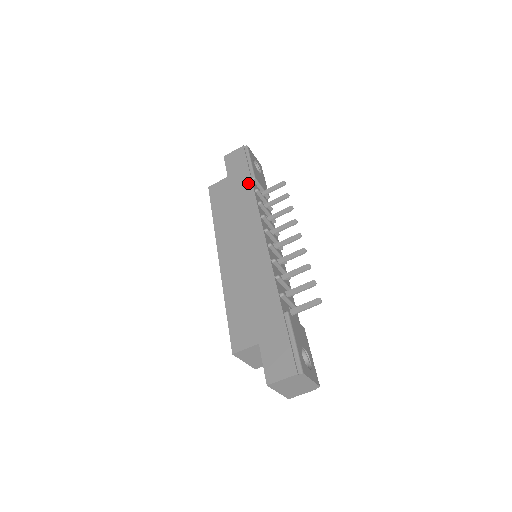
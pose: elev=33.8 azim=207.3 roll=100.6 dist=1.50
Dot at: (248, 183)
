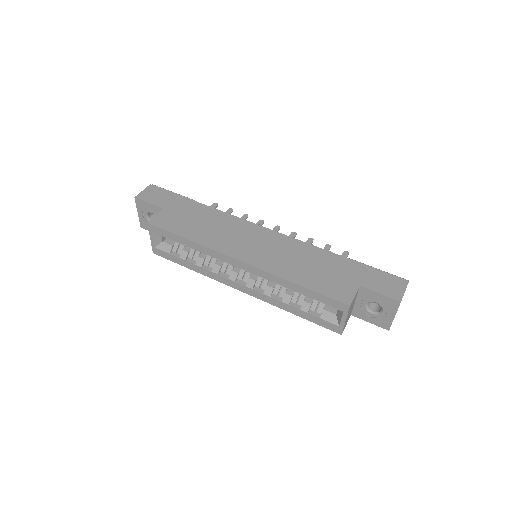
Dot at: (196, 204)
